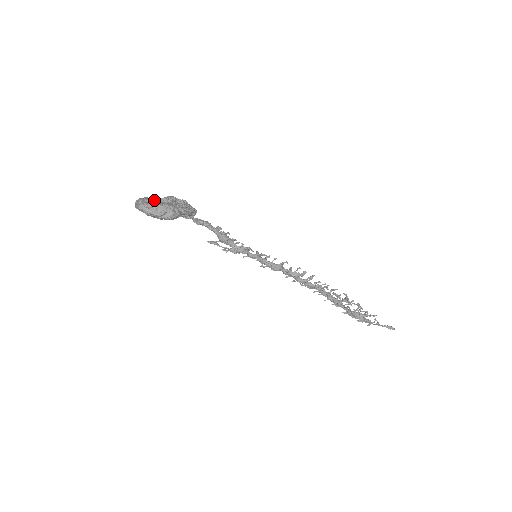
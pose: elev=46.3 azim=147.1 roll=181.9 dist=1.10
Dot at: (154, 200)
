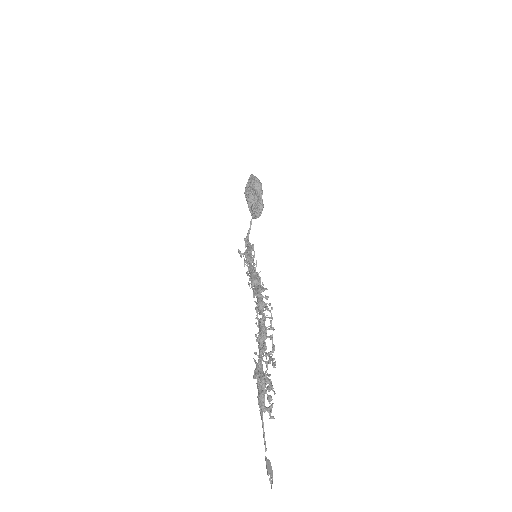
Dot at: occluded
